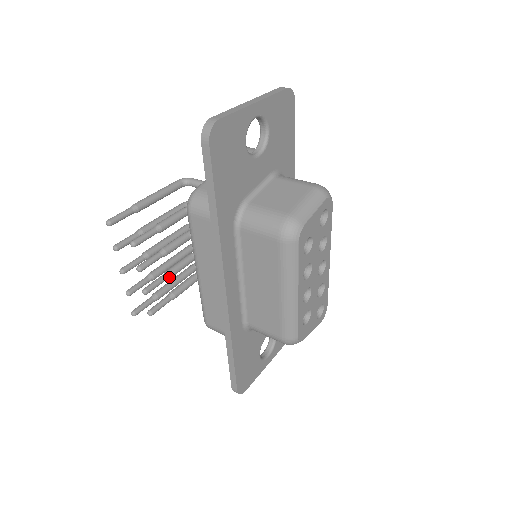
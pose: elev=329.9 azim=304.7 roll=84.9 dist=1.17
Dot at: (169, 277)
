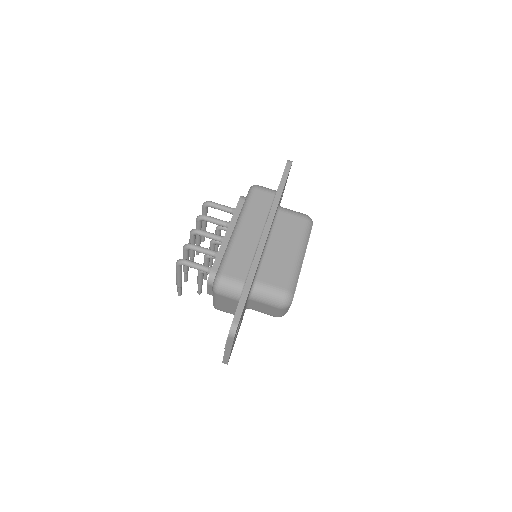
Dot at: occluded
